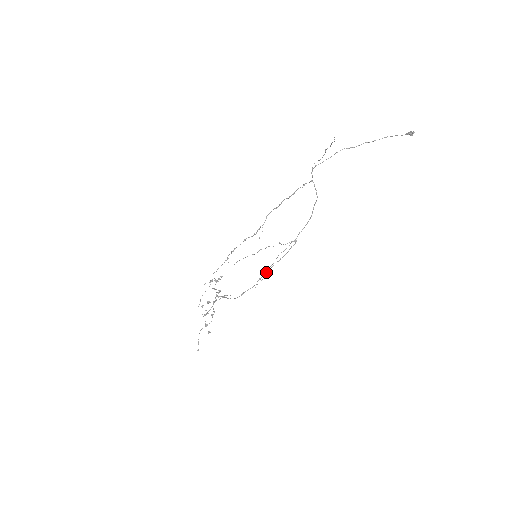
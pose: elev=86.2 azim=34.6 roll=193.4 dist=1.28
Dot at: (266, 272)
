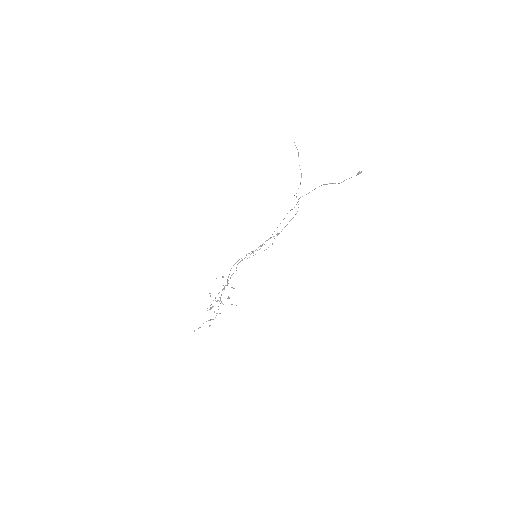
Dot at: (255, 250)
